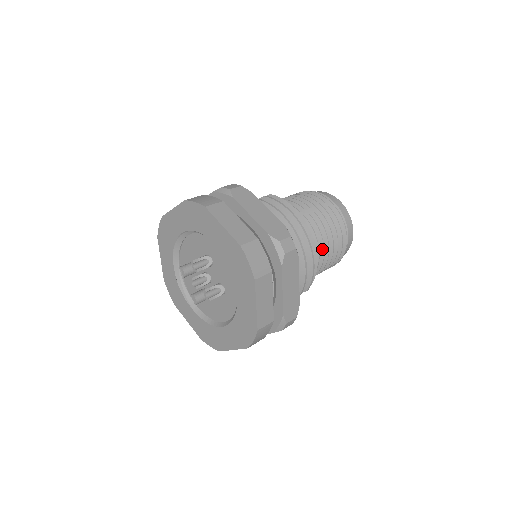
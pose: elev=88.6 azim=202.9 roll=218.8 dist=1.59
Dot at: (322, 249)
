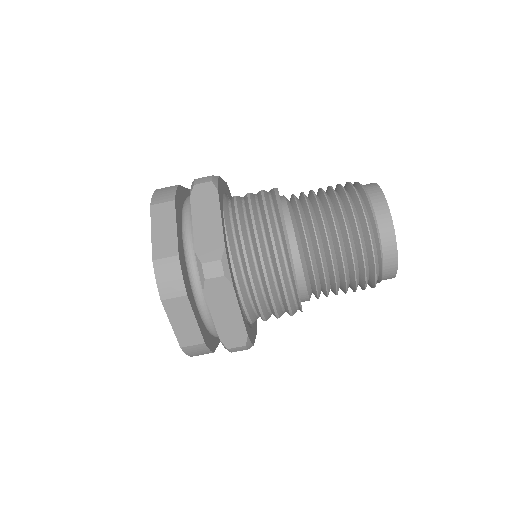
Dot at: (322, 271)
